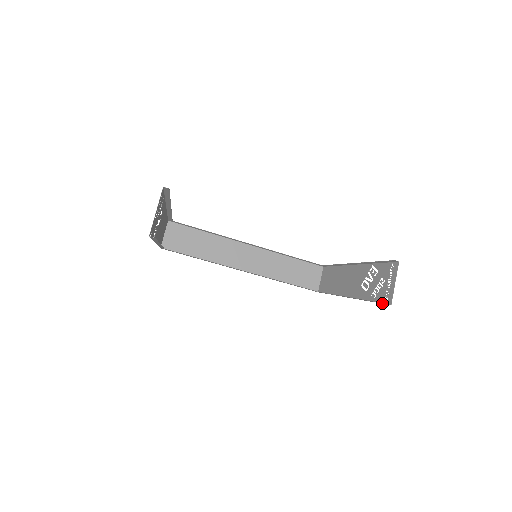
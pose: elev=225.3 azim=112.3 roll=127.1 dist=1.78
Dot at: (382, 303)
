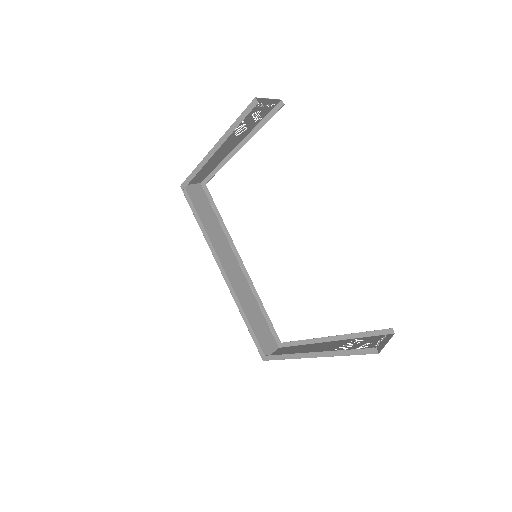
Dot at: (367, 351)
